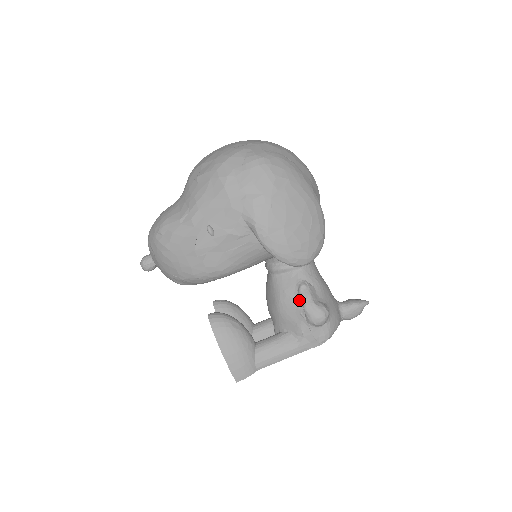
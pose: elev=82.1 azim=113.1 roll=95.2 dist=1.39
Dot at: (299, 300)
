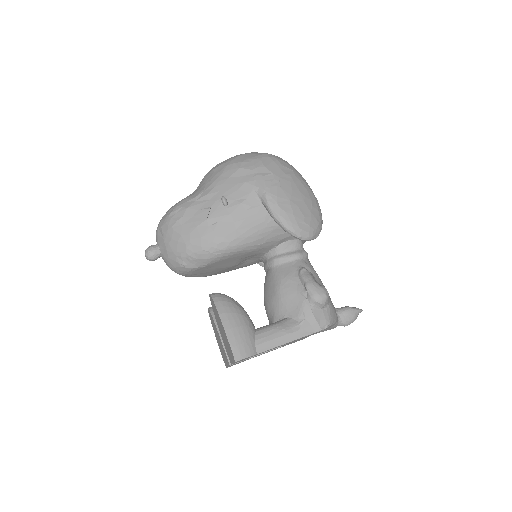
Dot at: (300, 282)
